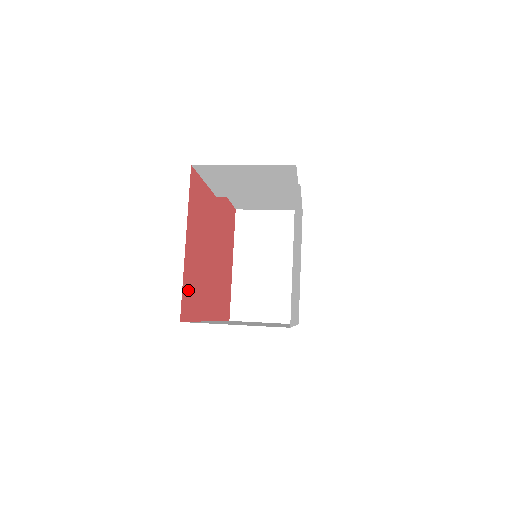
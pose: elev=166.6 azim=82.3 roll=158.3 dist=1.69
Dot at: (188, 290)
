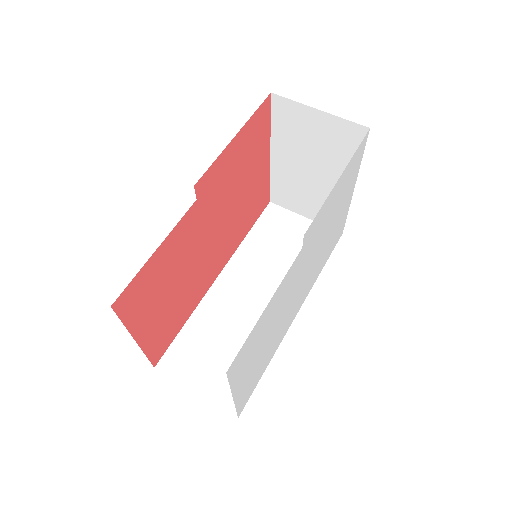
Dot at: (160, 340)
